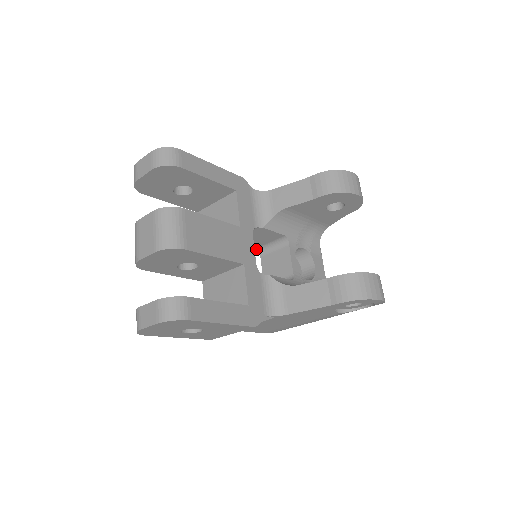
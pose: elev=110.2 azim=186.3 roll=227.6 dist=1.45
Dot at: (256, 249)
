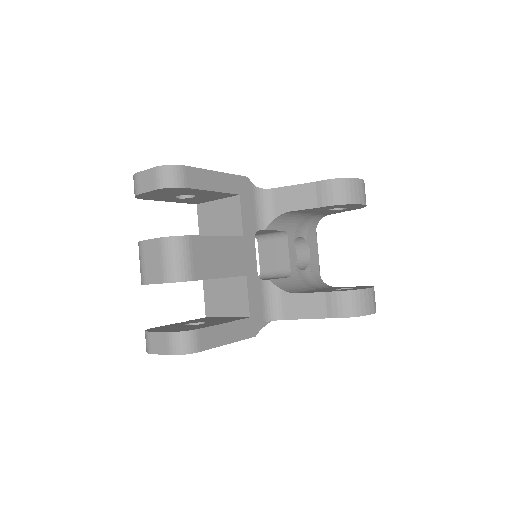
Dot at: occluded
